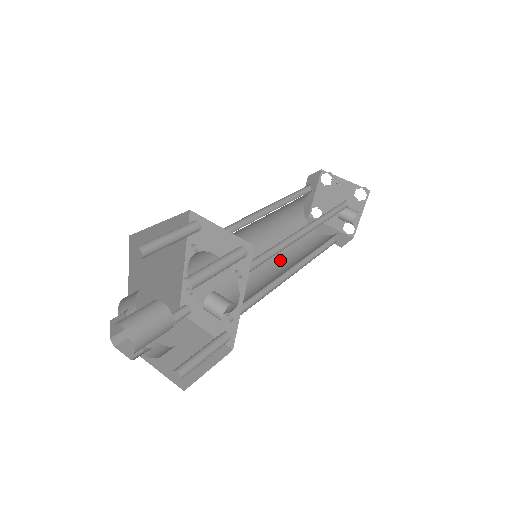
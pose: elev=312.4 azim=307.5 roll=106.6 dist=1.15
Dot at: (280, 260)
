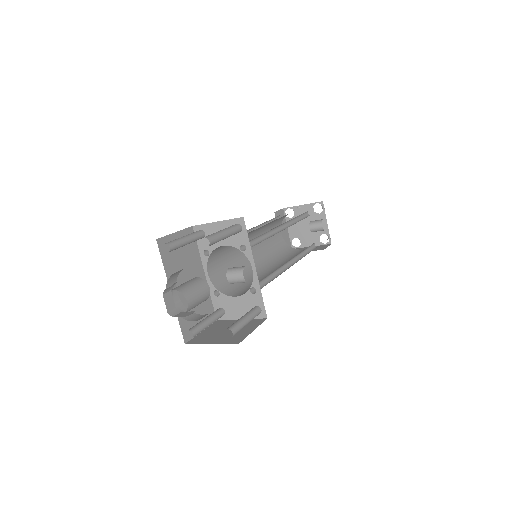
Dot at: (279, 266)
